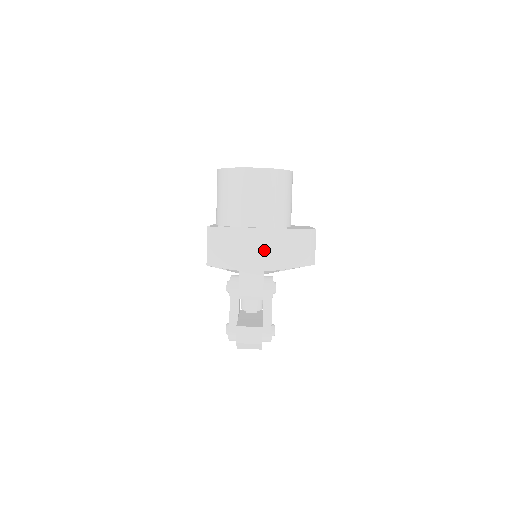
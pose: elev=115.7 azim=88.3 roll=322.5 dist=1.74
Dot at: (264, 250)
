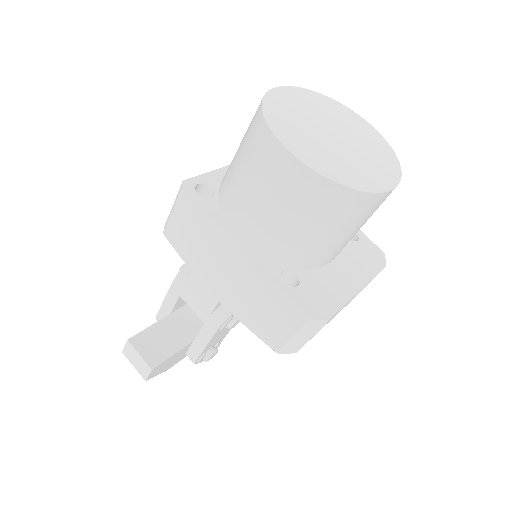
Dot at: (232, 280)
